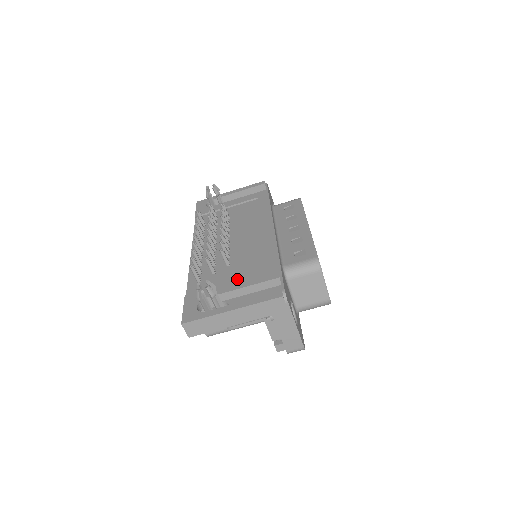
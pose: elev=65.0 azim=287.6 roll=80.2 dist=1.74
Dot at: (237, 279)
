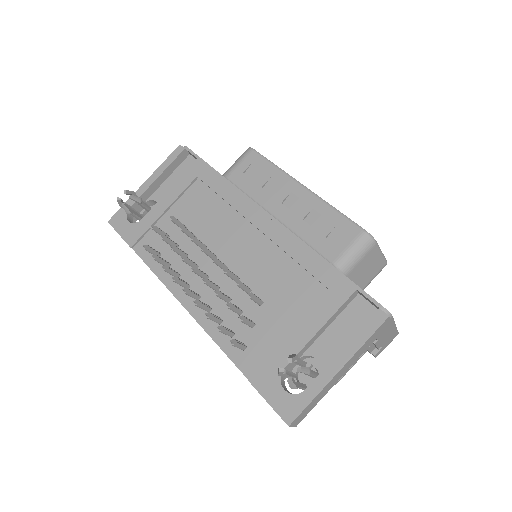
Dot at: (297, 319)
